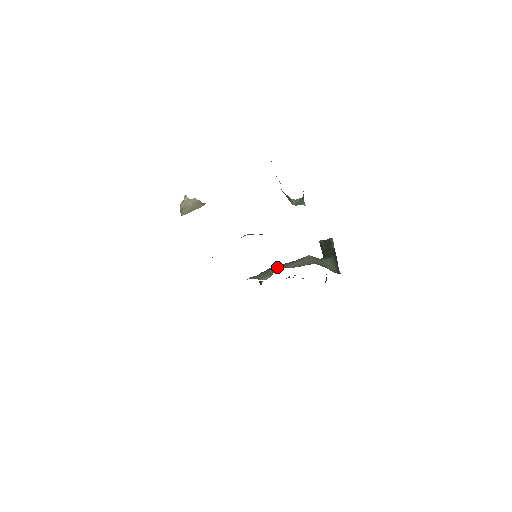
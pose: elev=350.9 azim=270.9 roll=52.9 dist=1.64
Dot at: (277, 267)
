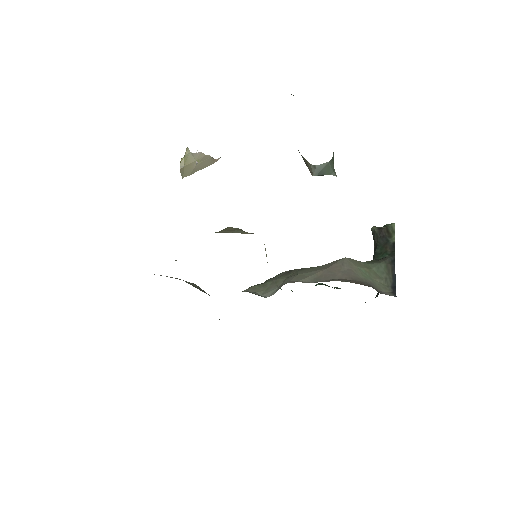
Dot at: (290, 275)
